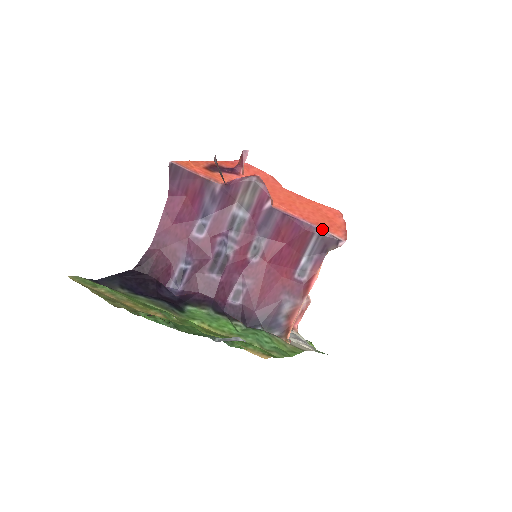
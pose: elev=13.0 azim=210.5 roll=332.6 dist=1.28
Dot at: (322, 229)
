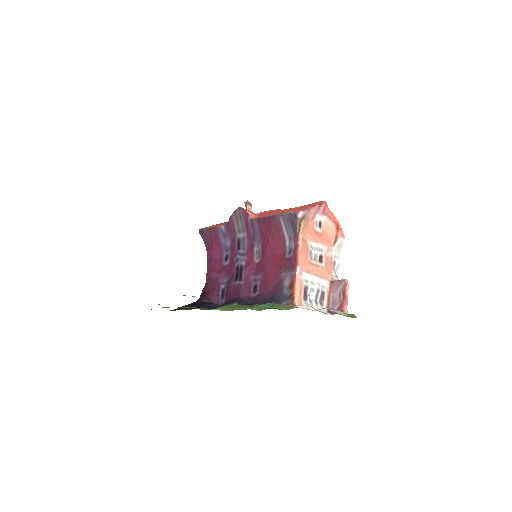
Dot at: (284, 213)
